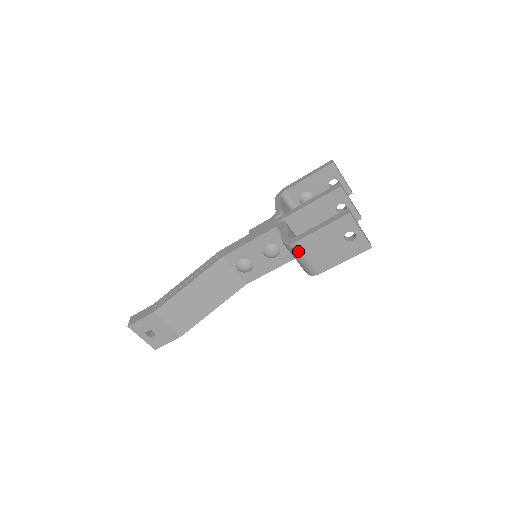
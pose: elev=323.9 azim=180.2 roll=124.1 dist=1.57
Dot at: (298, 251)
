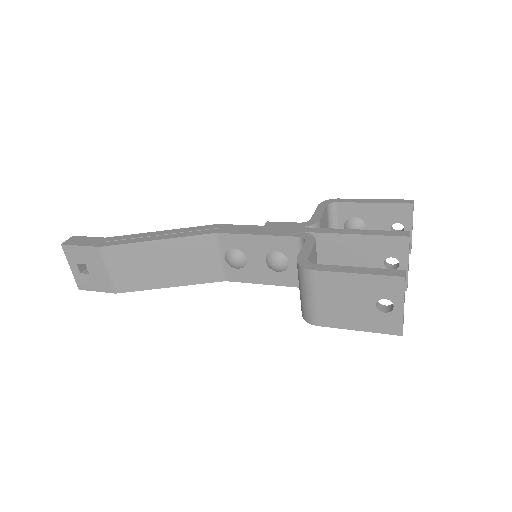
Dot at: (309, 283)
